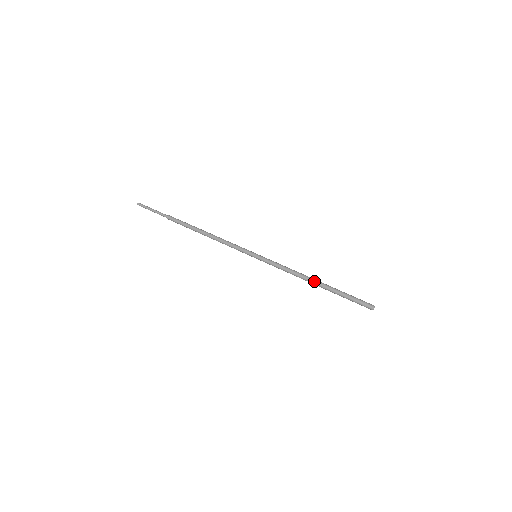
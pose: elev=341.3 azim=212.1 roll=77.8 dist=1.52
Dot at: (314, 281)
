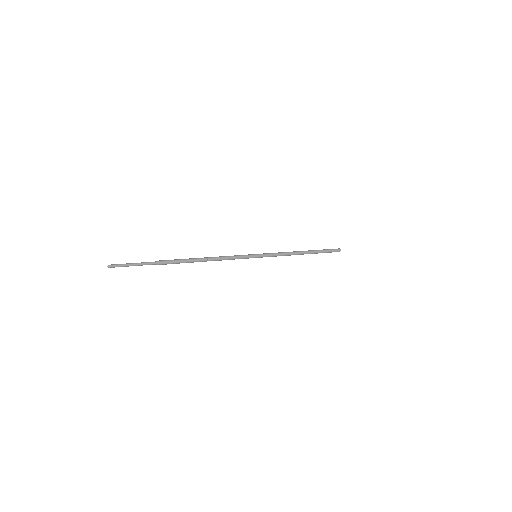
Dot at: (304, 253)
